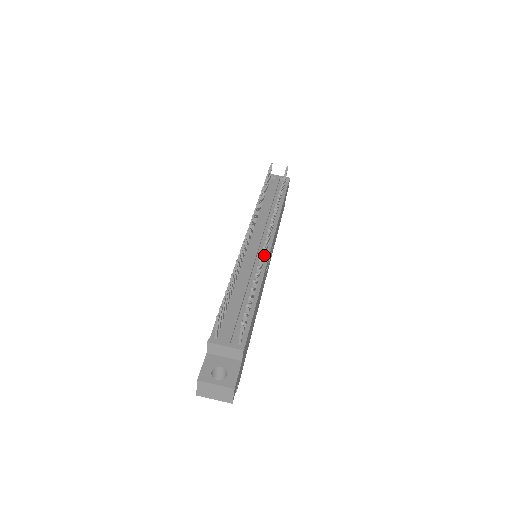
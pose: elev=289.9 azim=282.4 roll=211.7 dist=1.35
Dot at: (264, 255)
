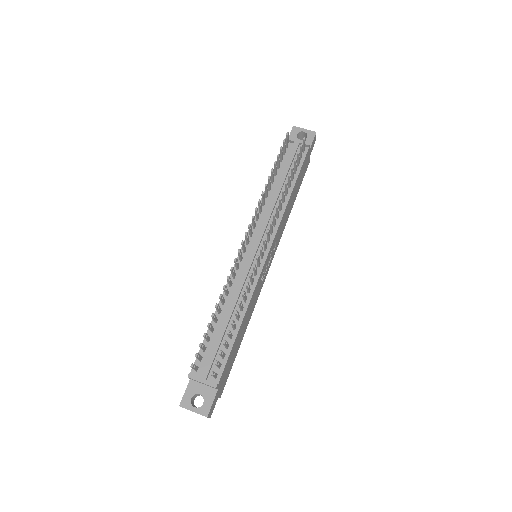
Dot at: (255, 273)
